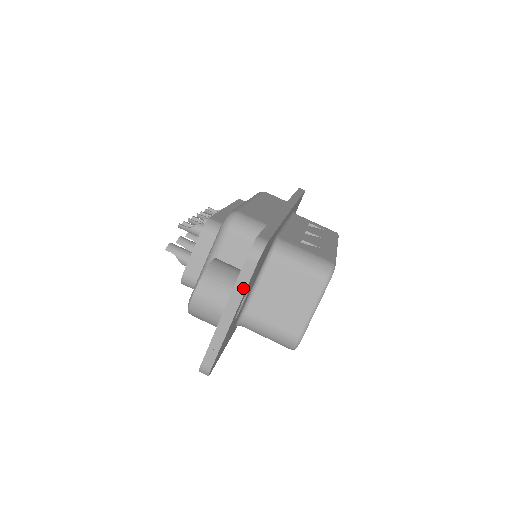
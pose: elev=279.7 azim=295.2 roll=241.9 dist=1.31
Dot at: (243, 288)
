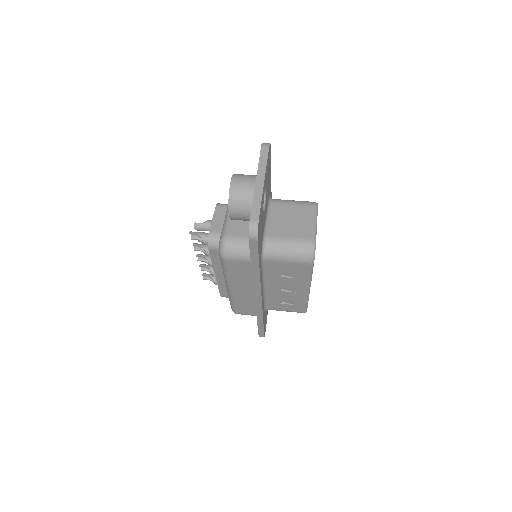
Dot at: (265, 163)
